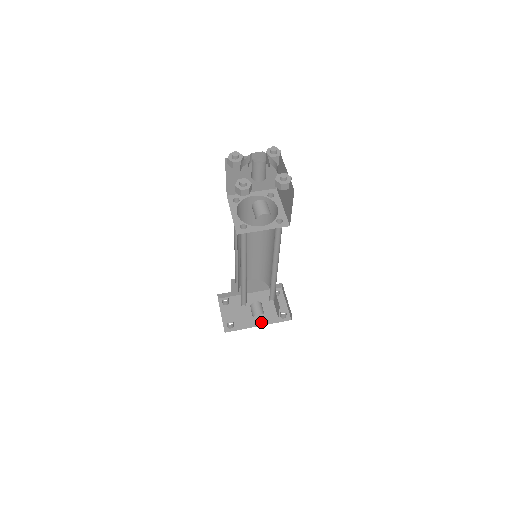
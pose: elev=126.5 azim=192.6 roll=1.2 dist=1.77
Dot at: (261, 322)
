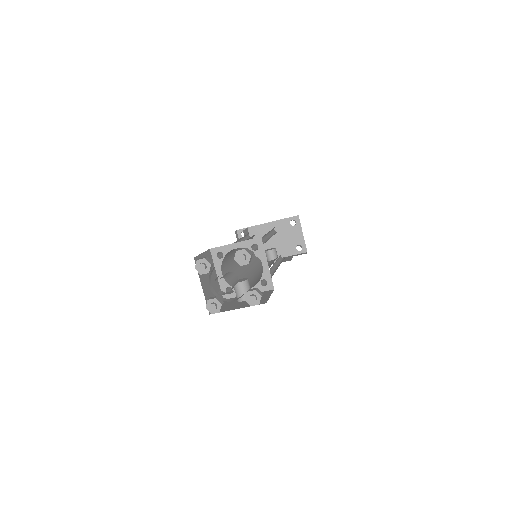
Dot at: (278, 255)
